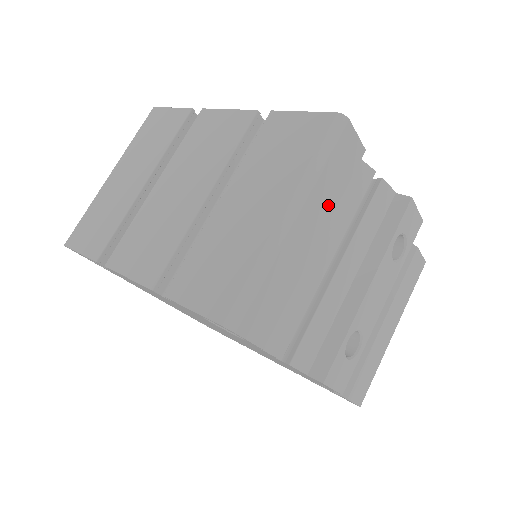
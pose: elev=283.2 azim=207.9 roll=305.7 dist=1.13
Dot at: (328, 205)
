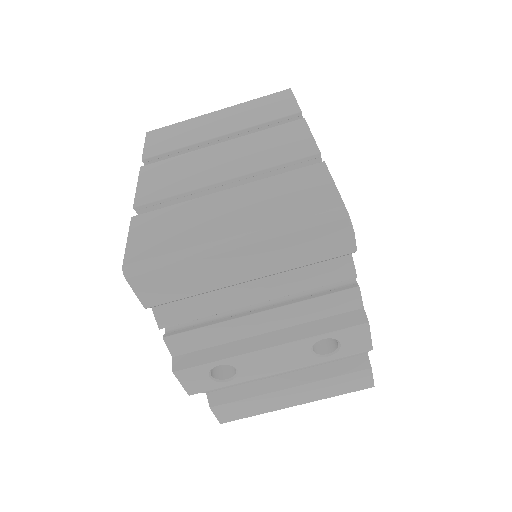
Dot at: (279, 263)
